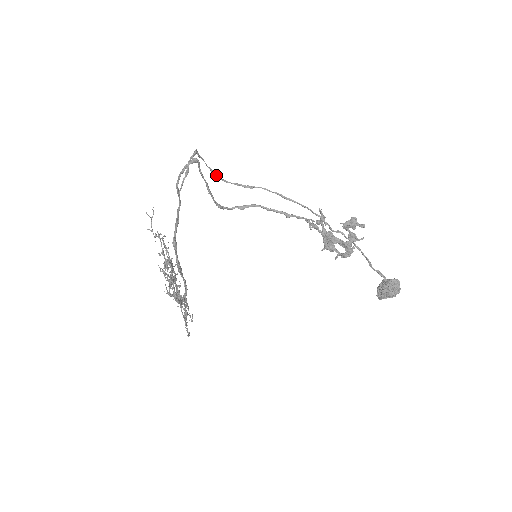
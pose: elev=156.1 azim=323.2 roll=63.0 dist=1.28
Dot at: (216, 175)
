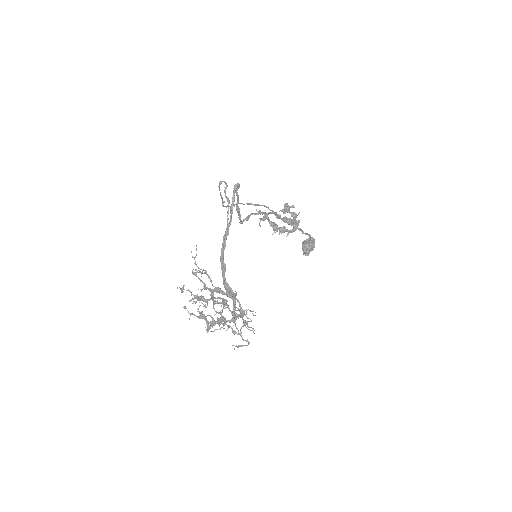
Dot at: (222, 202)
